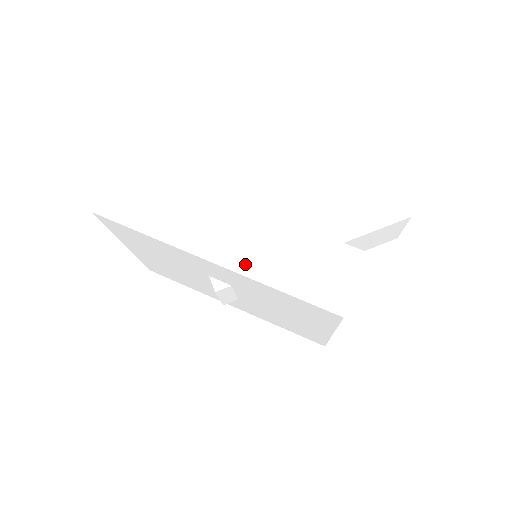
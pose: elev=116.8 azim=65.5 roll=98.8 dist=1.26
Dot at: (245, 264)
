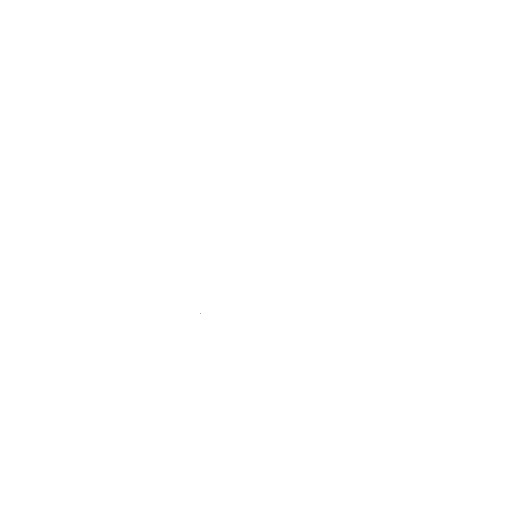
Dot at: (229, 324)
